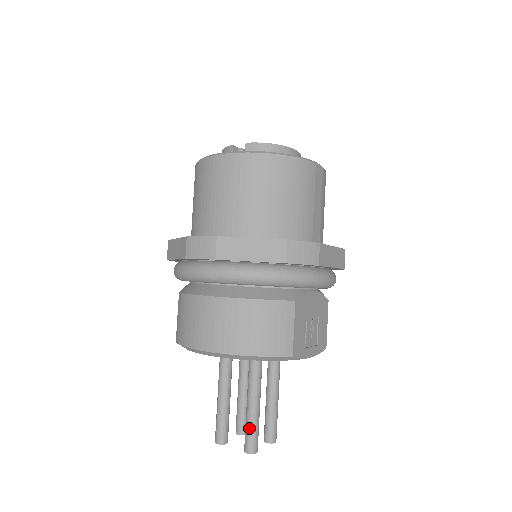
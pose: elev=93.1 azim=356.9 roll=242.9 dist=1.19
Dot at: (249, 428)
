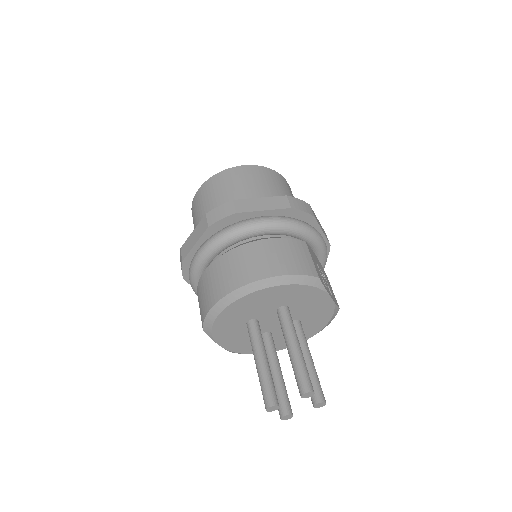
Dot at: (299, 369)
